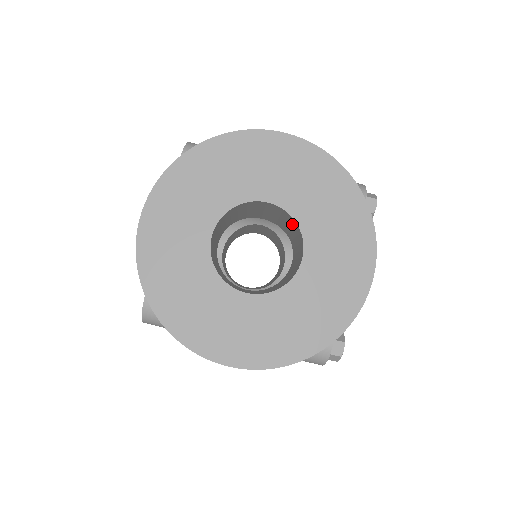
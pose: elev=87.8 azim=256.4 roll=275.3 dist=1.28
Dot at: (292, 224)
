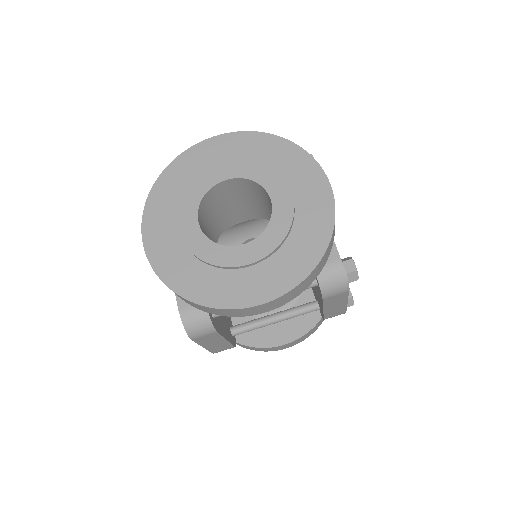
Dot at: (254, 190)
